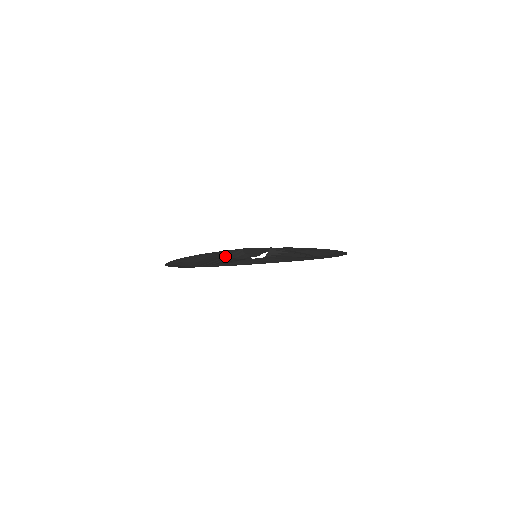
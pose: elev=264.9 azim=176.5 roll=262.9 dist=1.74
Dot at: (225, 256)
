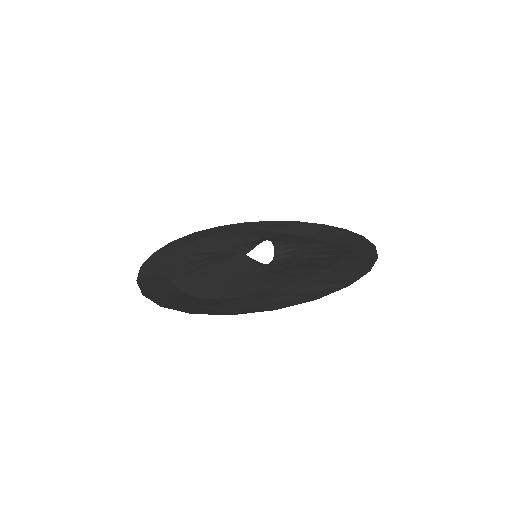
Dot at: (231, 269)
